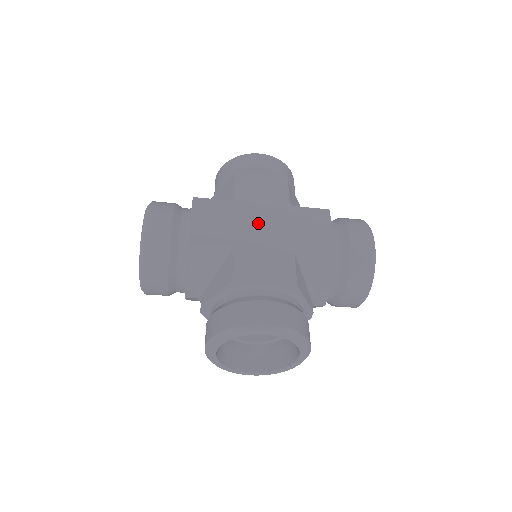
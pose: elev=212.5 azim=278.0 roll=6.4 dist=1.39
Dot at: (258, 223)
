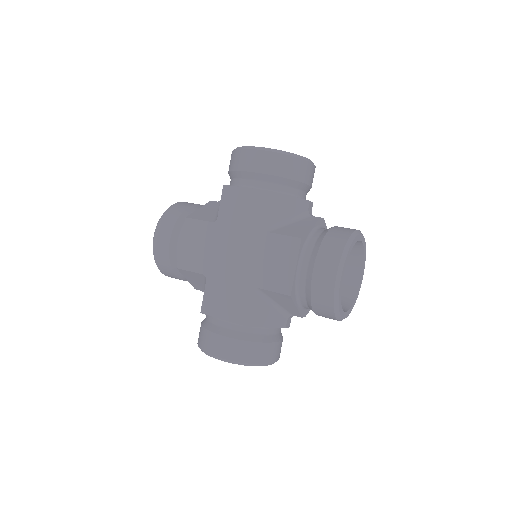
Dot at: (230, 253)
